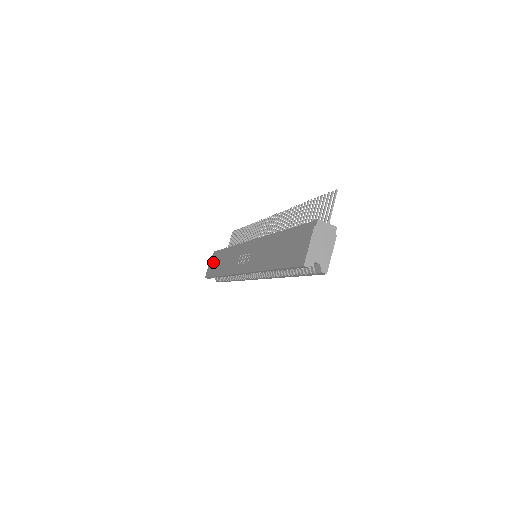
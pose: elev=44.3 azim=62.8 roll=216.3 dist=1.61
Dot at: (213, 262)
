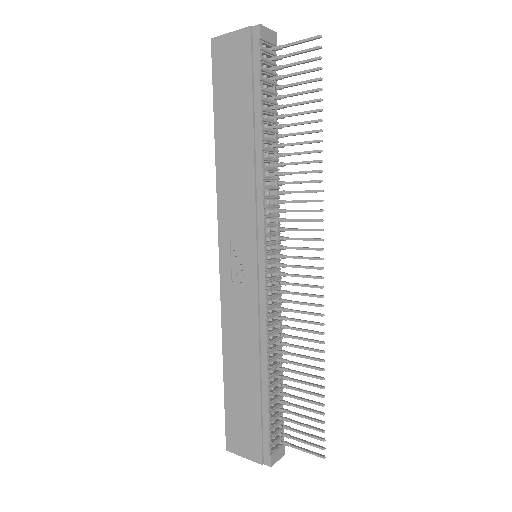
Dot at: (236, 65)
